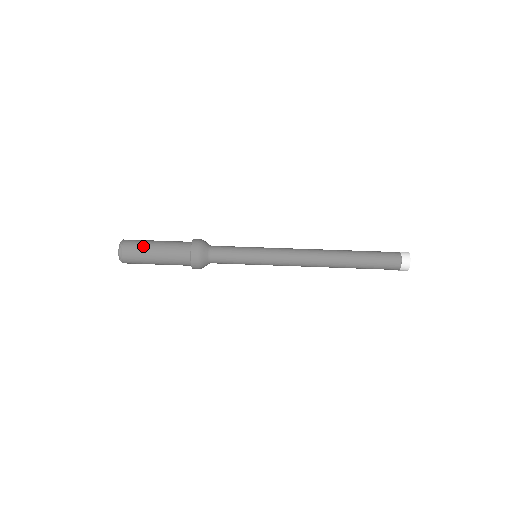
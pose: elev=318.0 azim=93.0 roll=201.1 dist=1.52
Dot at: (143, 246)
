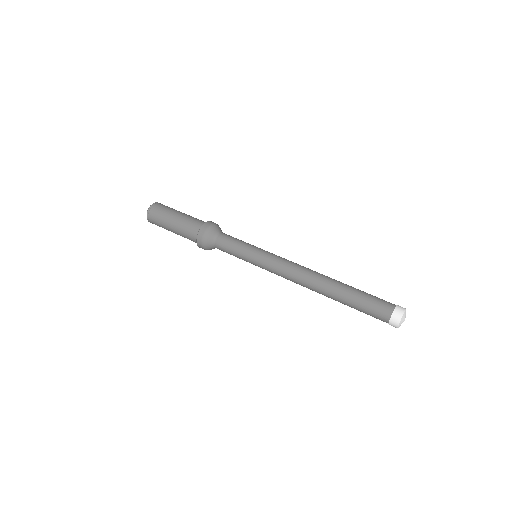
Dot at: (171, 209)
